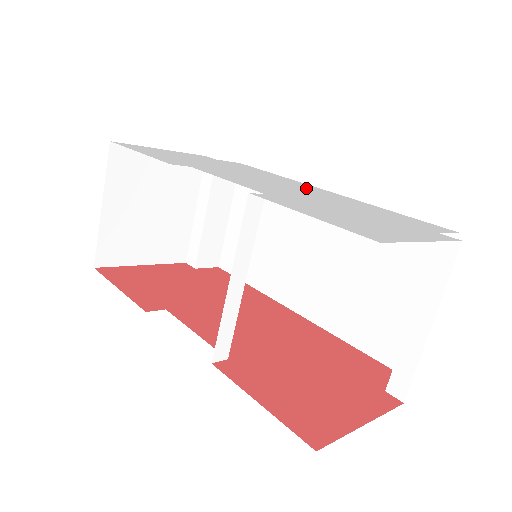
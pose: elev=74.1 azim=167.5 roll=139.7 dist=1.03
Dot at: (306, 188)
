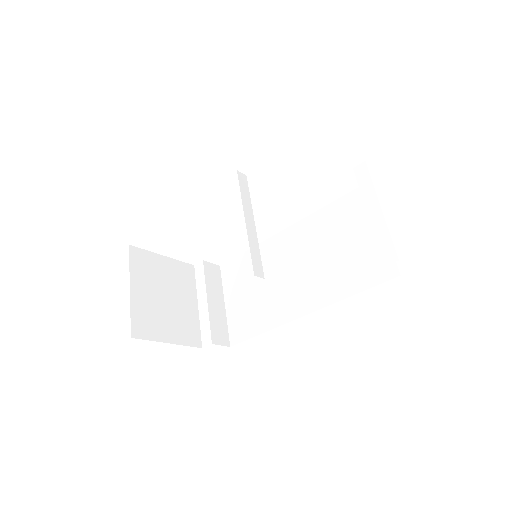
Dot at: occluded
